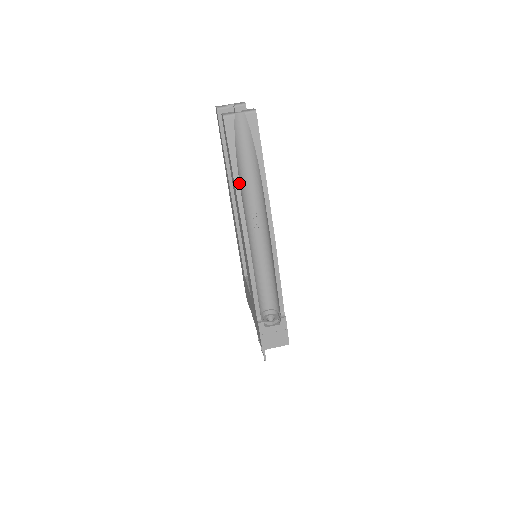
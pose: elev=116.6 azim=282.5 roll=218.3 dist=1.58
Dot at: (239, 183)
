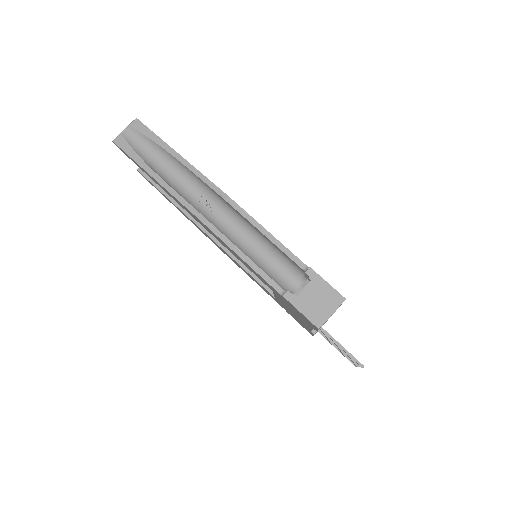
Dot at: (158, 176)
